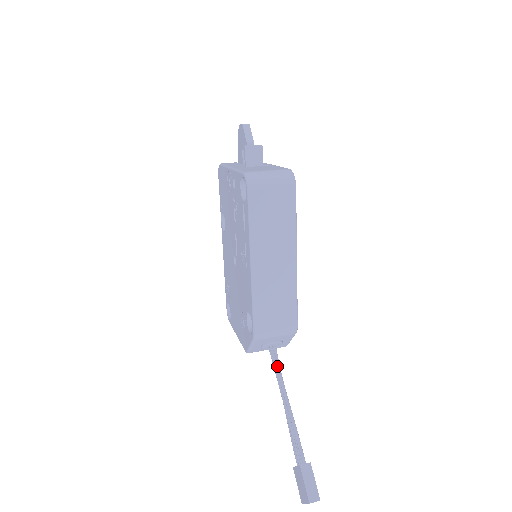
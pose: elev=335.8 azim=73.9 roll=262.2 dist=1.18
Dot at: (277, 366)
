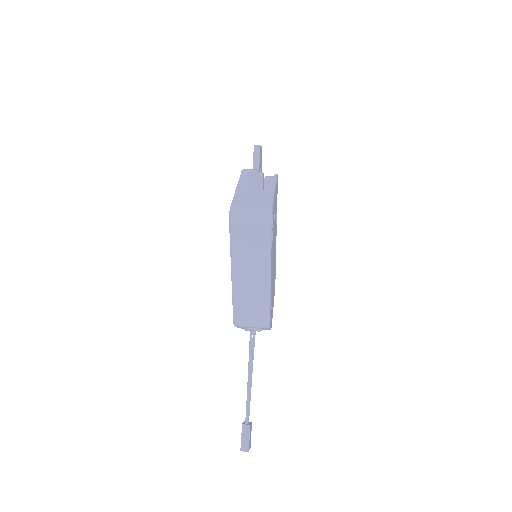
Dot at: (250, 348)
